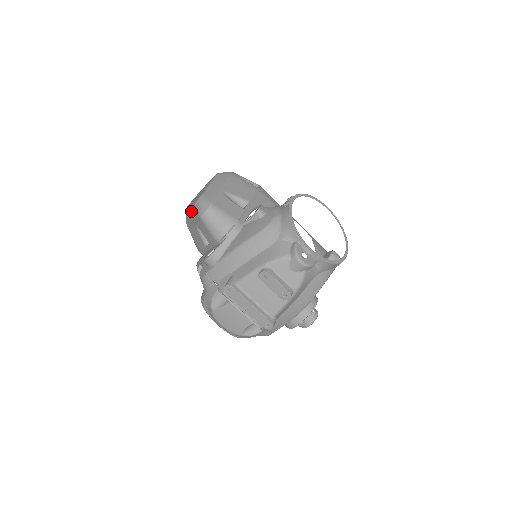
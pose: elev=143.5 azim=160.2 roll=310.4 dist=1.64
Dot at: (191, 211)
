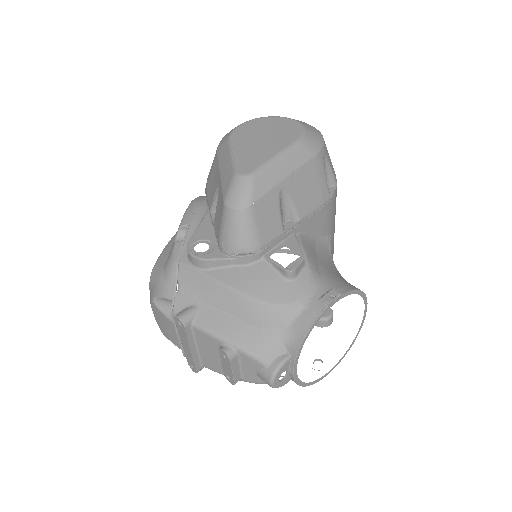
Dot at: (228, 165)
